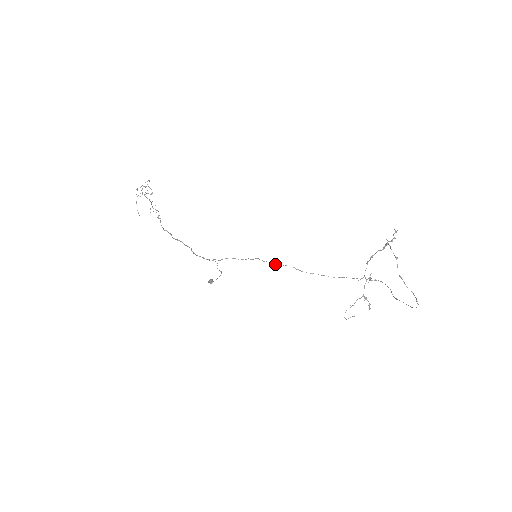
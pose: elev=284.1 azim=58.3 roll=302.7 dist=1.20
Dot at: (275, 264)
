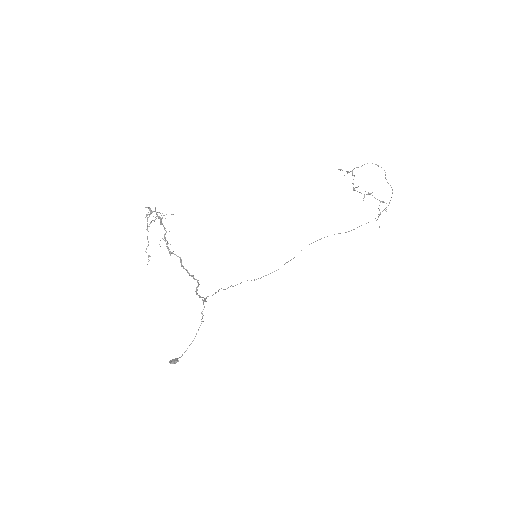
Dot at: occluded
